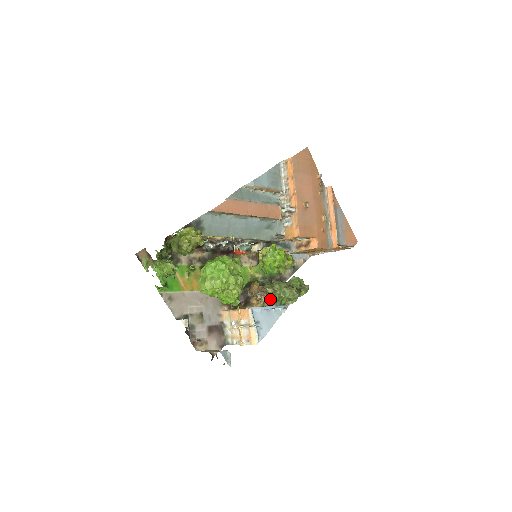
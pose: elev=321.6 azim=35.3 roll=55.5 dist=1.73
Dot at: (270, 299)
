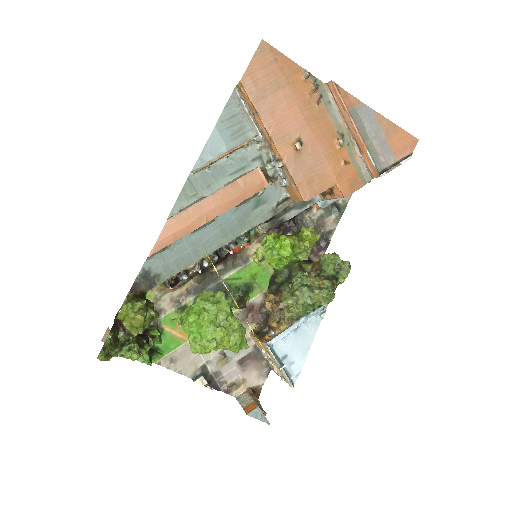
Dot at: (292, 316)
